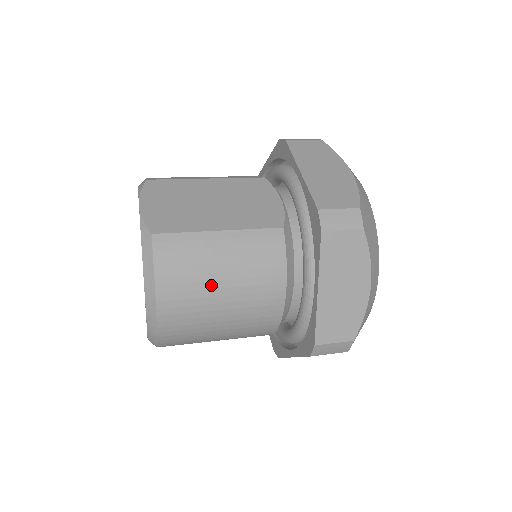
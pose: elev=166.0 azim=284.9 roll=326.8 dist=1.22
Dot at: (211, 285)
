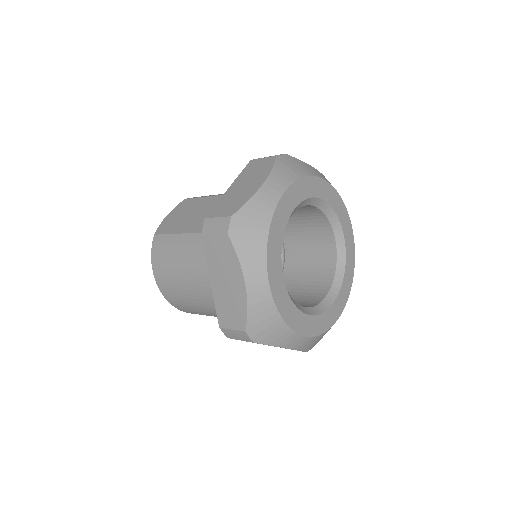
Dot at: (175, 271)
